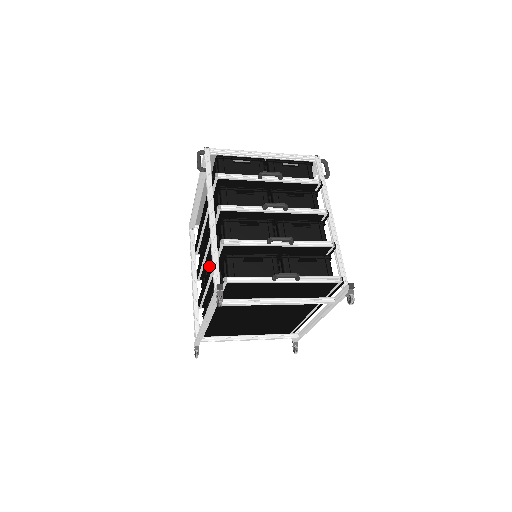
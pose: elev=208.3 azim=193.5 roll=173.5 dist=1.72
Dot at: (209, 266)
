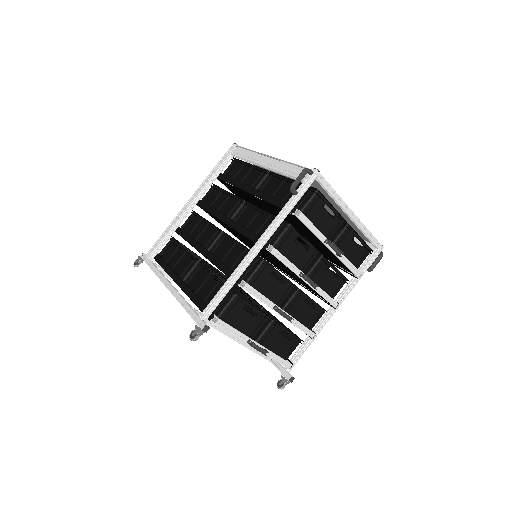
Dot at: (214, 257)
